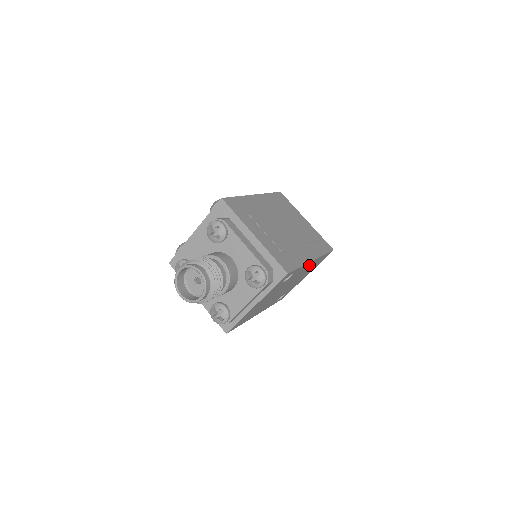
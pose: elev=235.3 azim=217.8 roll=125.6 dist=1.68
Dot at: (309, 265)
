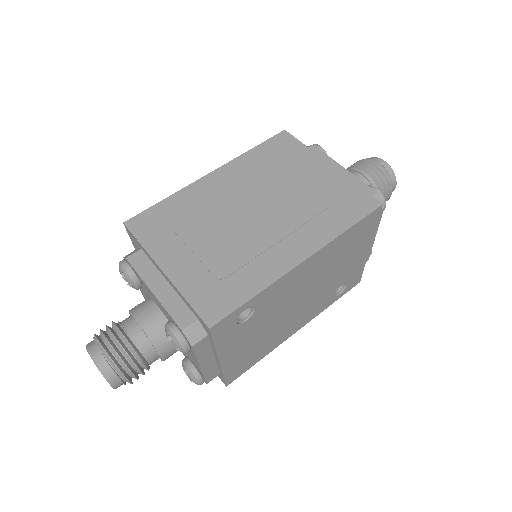
Dot at: (310, 264)
